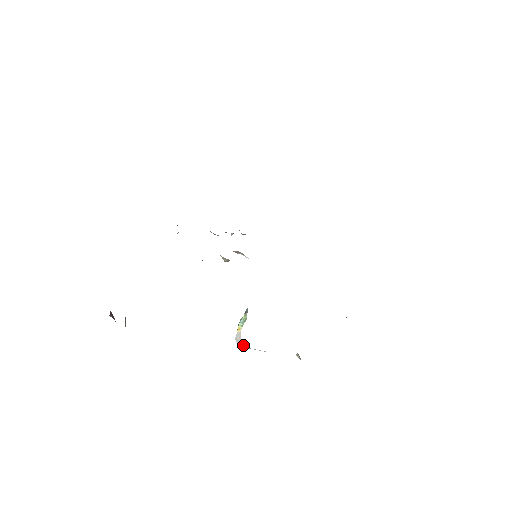
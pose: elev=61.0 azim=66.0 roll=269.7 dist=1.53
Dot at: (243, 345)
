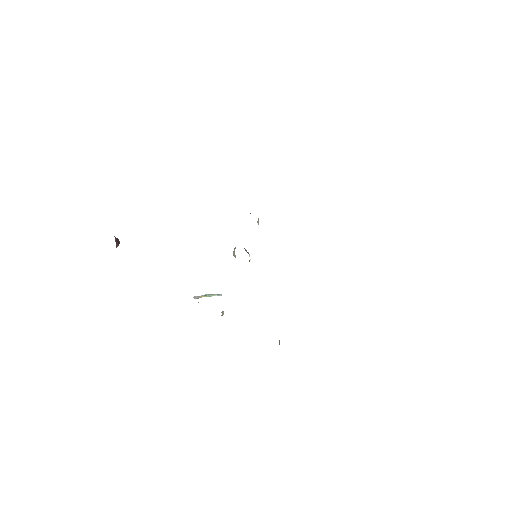
Dot at: occluded
